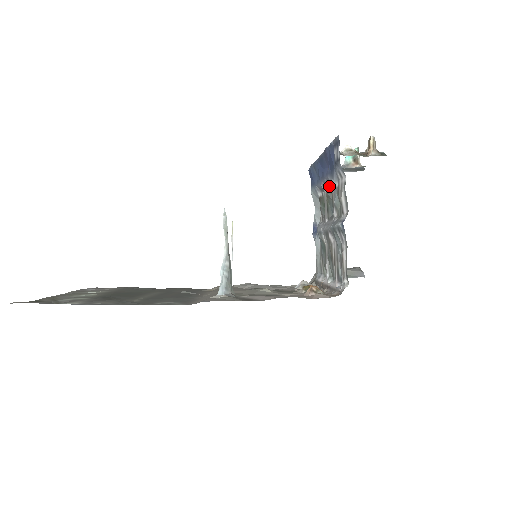
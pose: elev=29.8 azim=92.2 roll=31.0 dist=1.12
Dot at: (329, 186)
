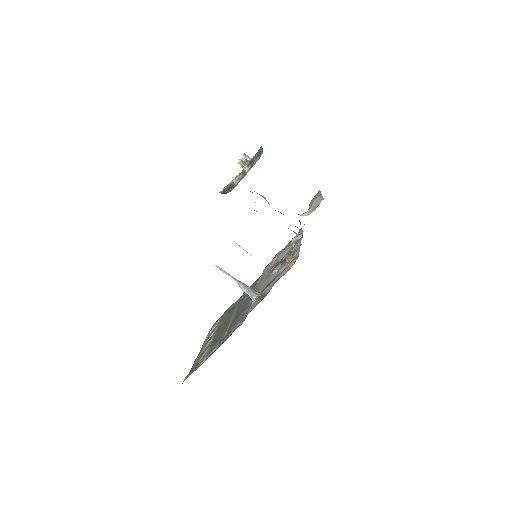
Dot at: occluded
